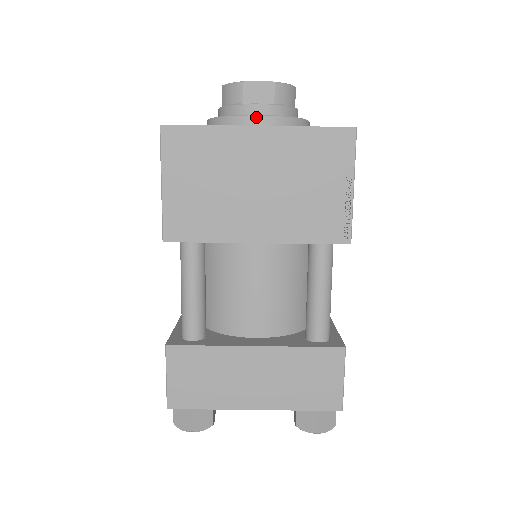
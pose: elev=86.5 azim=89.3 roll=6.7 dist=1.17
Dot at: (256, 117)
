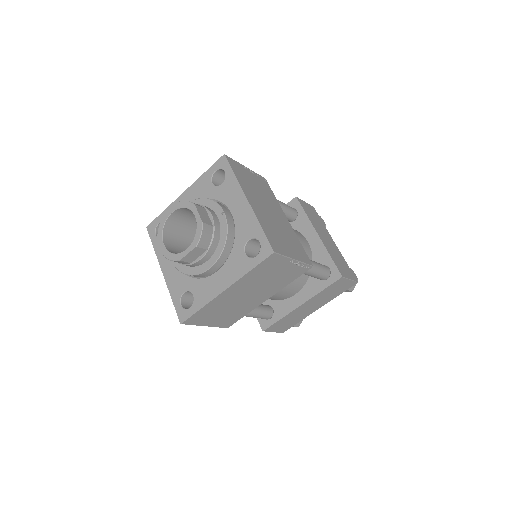
Dot at: (209, 270)
